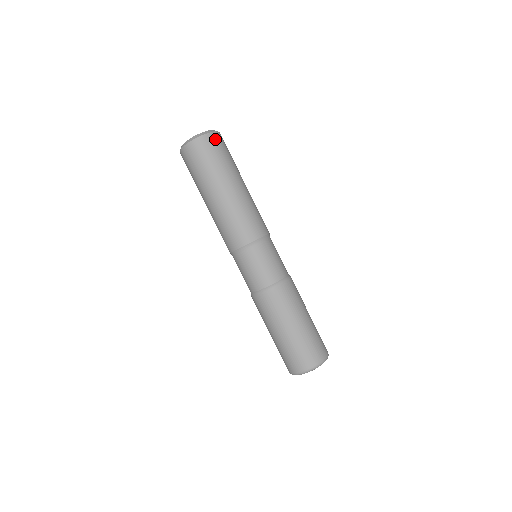
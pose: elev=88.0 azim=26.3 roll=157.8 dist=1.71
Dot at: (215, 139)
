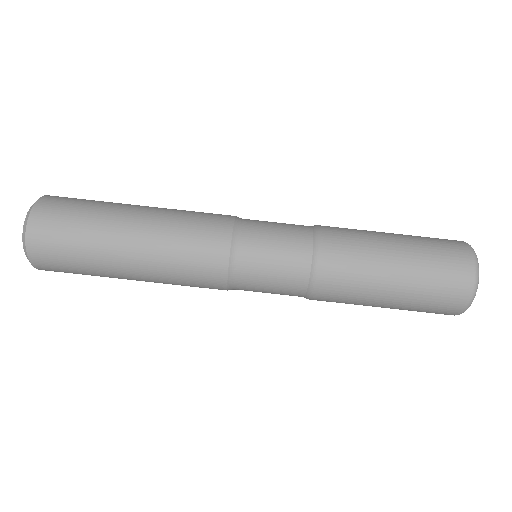
Dot at: (41, 221)
